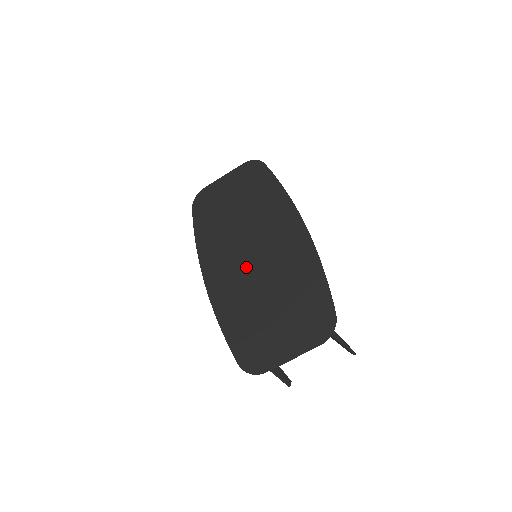
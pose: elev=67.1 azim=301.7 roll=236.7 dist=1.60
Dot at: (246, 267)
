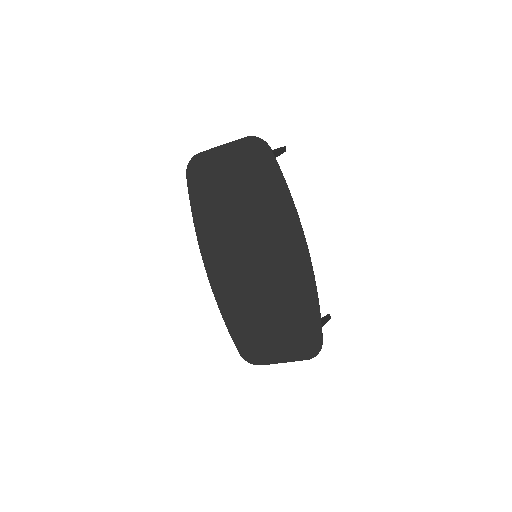
Dot at: (247, 270)
